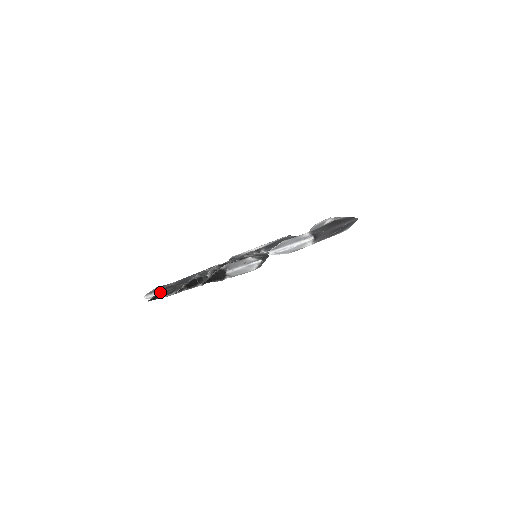
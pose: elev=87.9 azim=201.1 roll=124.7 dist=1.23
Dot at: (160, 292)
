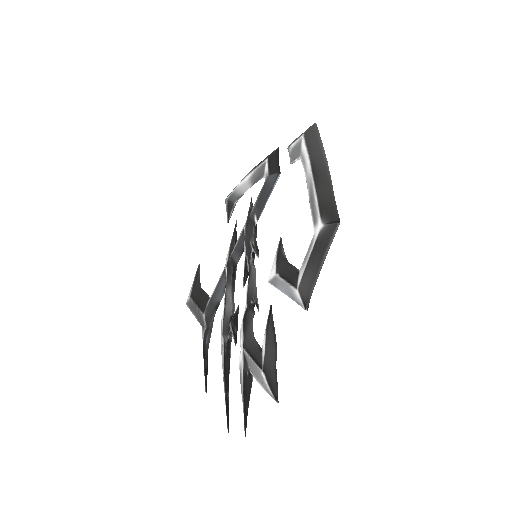
Dot at: (204, 354)
